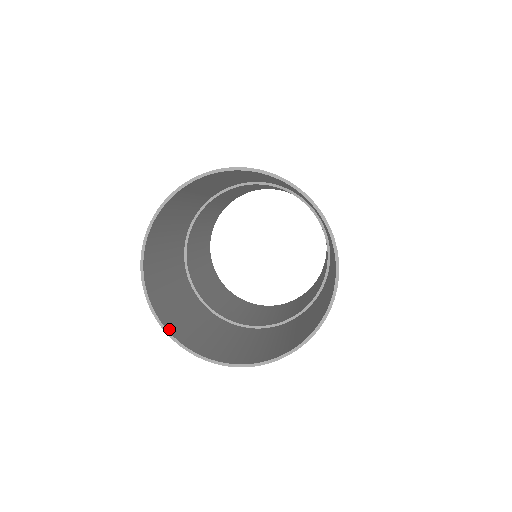
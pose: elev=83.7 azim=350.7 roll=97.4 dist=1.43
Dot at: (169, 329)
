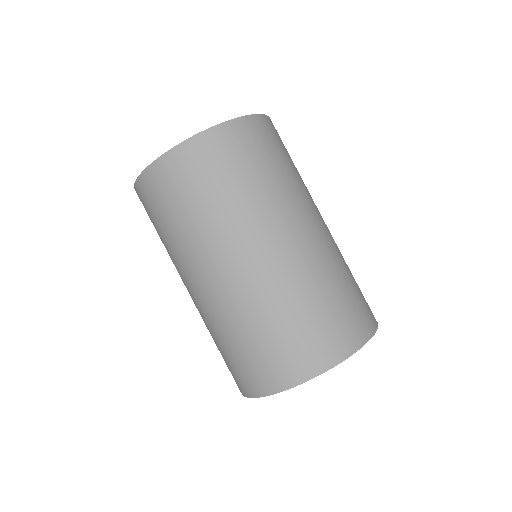
Dot at: occluded
